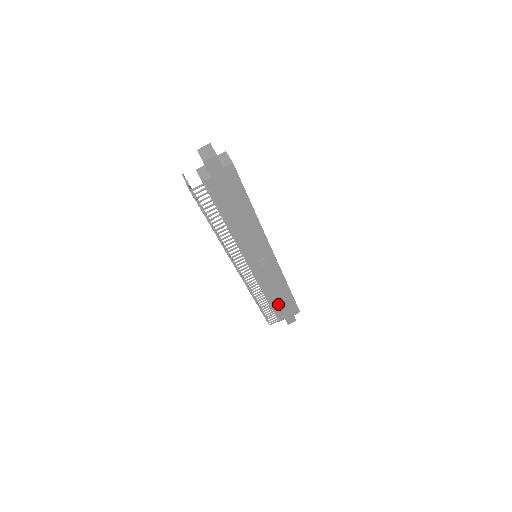
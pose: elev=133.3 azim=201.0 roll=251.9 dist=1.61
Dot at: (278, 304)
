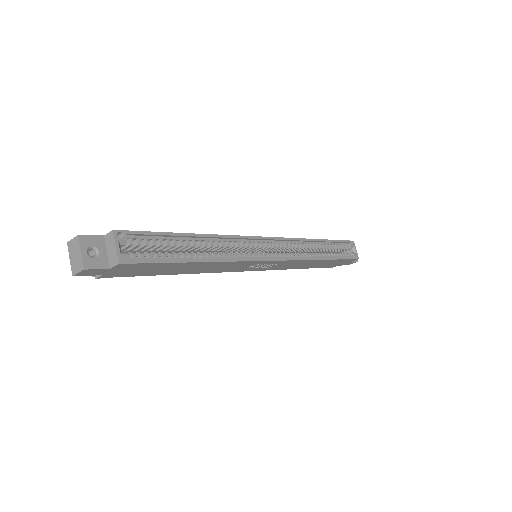
Dot at: (319, 265)
